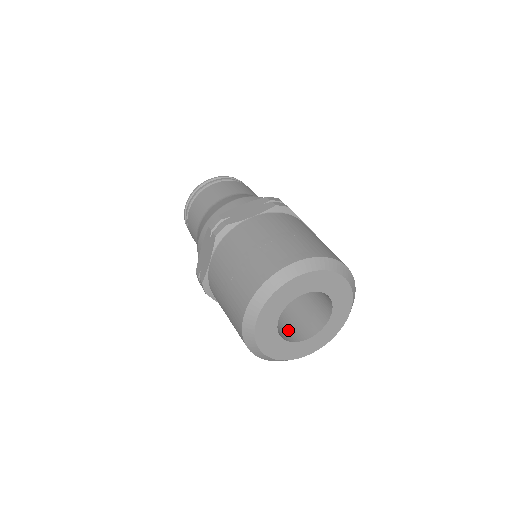
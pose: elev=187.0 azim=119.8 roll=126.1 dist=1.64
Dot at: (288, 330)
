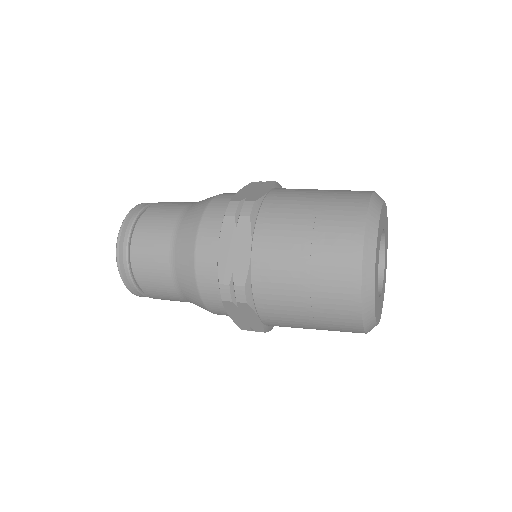
Dot at: occluded
